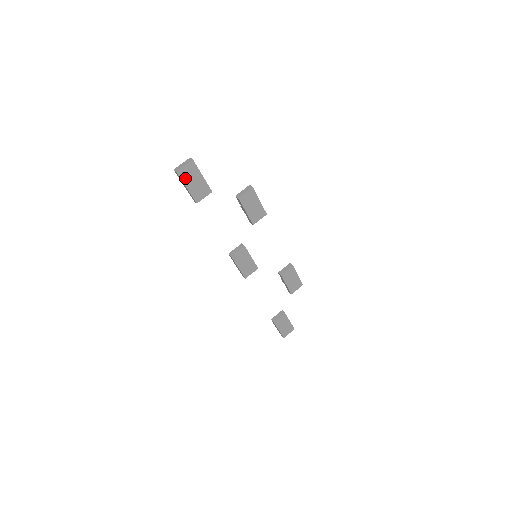
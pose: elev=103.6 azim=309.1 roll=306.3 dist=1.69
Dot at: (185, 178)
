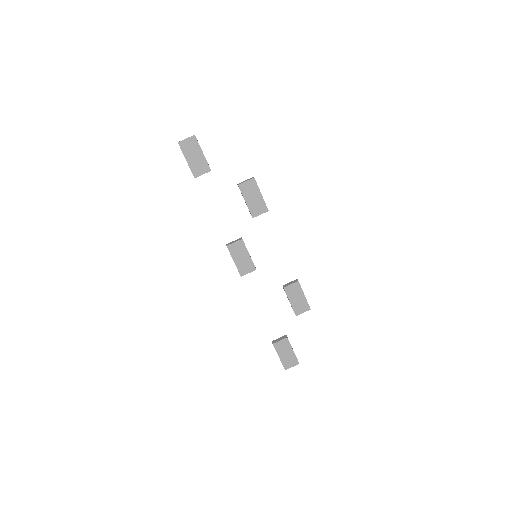
Dot at: (186, 150)
